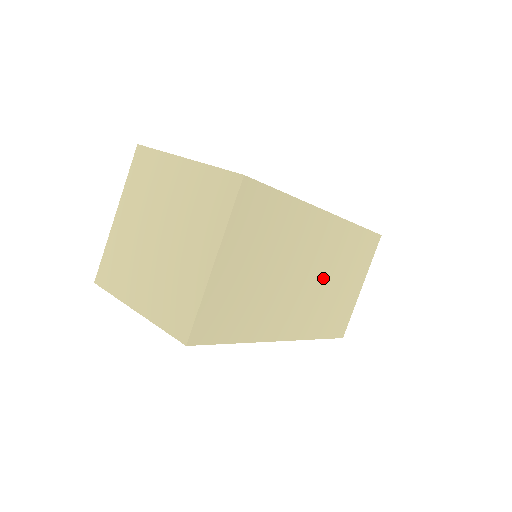
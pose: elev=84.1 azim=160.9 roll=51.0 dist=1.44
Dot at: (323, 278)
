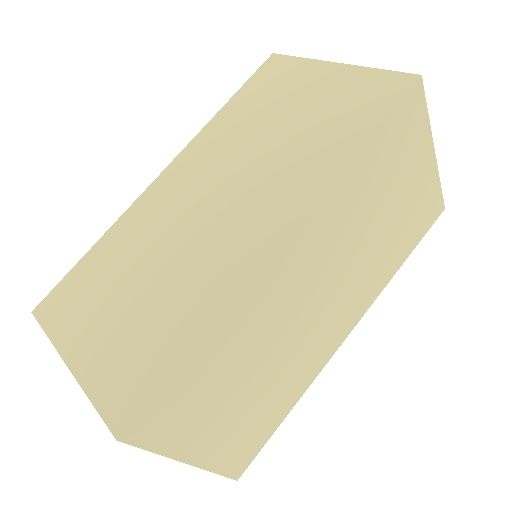
Dot at: (349, 256)
